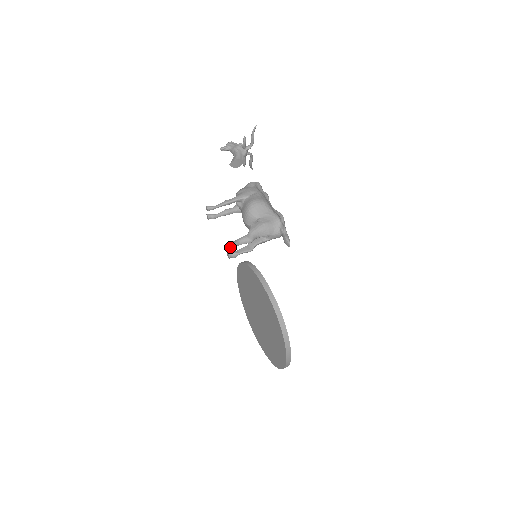
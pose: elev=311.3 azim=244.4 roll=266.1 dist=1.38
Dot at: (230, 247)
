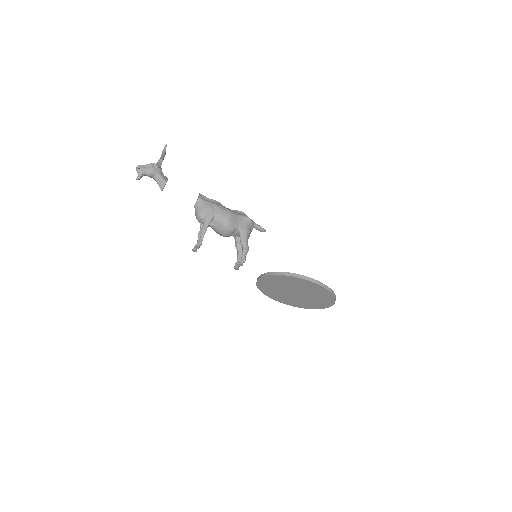
Dot at: (242, 265)
